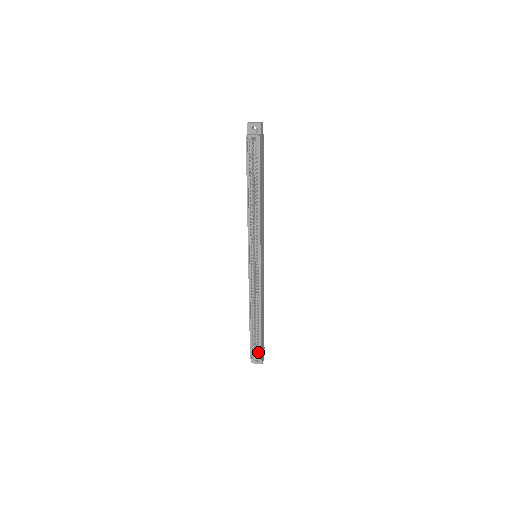
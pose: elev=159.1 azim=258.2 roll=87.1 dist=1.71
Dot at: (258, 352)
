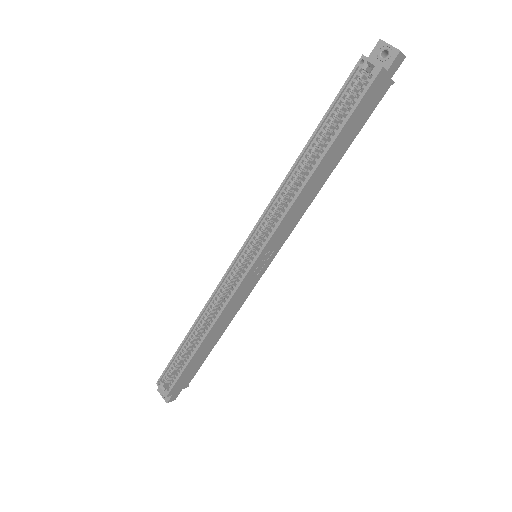
Dot at: (171, 383)
